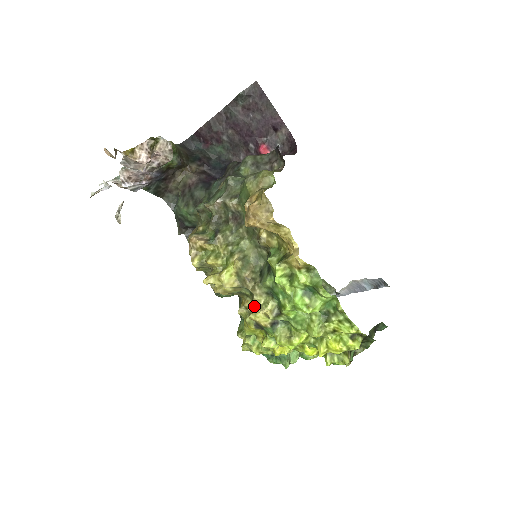
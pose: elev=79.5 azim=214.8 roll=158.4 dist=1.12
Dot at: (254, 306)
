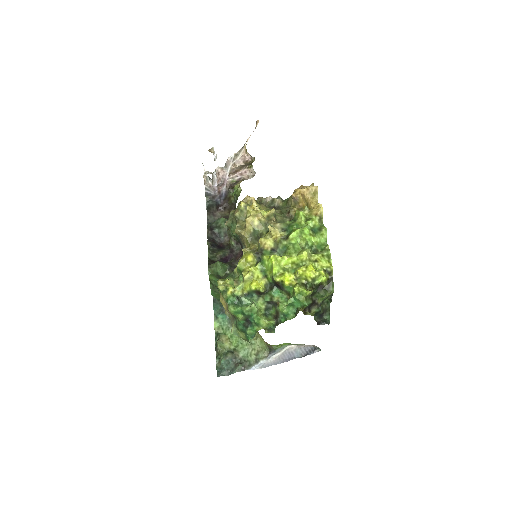
Dot at: (273, 227)
